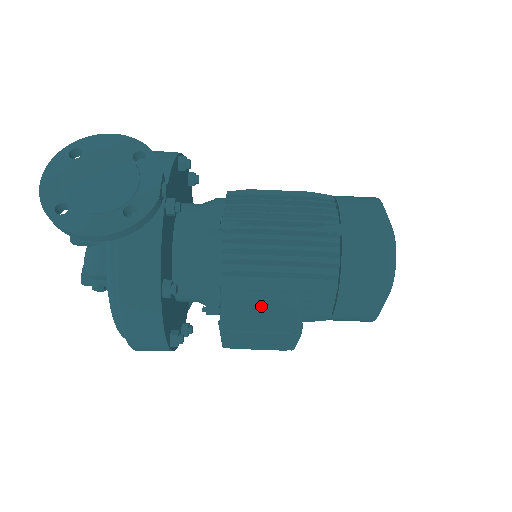
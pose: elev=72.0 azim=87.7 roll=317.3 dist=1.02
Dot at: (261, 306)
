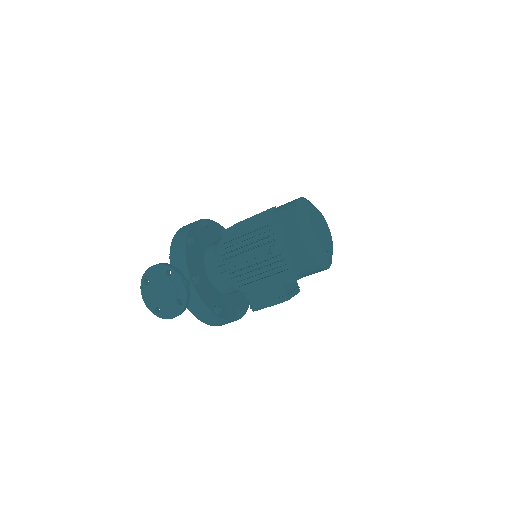
Dot at: (264, 294)
